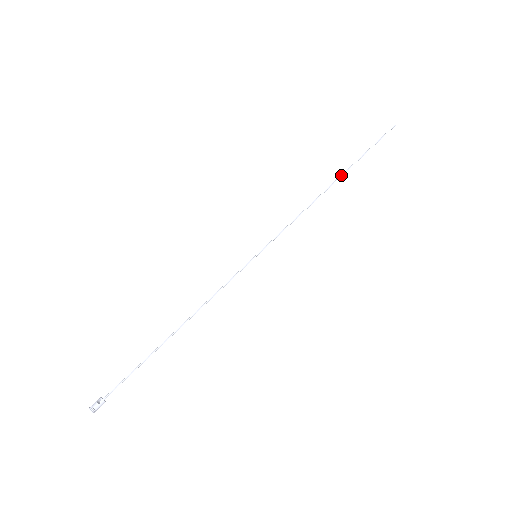
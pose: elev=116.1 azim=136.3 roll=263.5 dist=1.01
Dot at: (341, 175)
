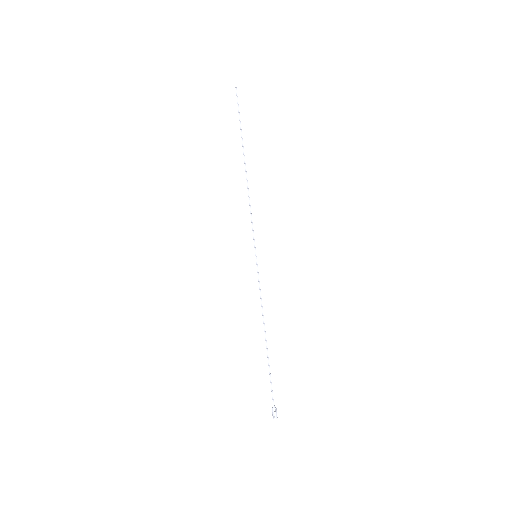
Dot at: (244, 156)
